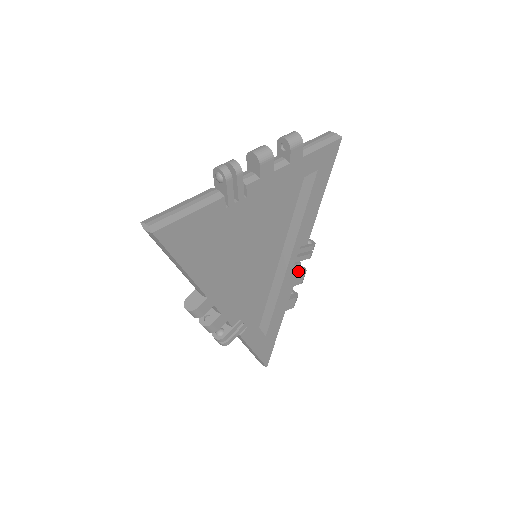
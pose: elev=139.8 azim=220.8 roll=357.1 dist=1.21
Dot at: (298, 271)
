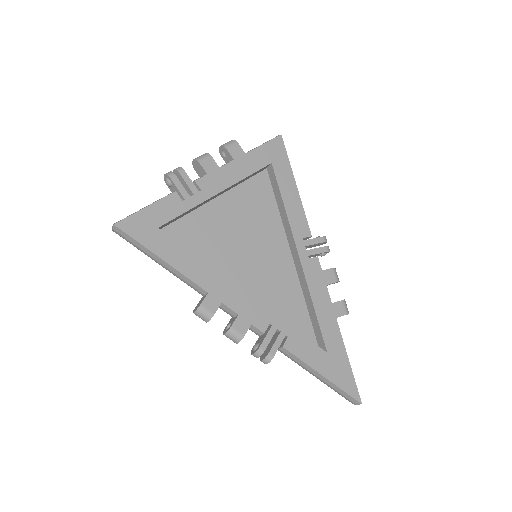
Dot at: (324, 270)
